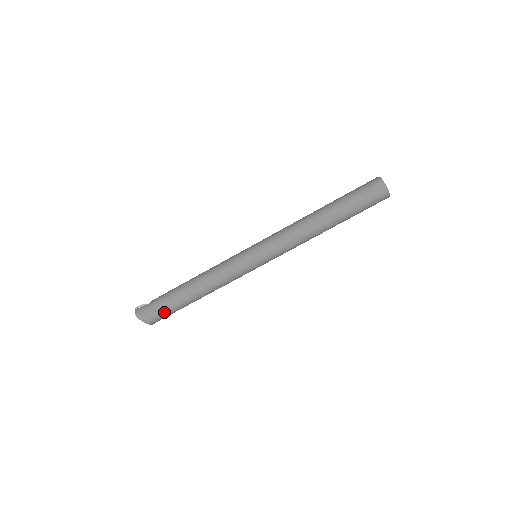
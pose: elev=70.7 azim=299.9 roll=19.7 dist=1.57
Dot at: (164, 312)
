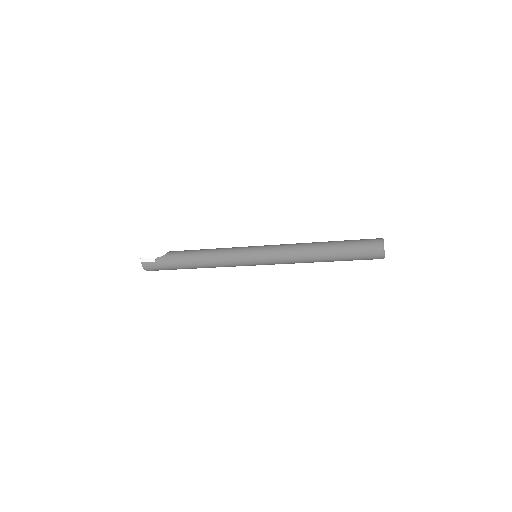
Dot at: occluded
